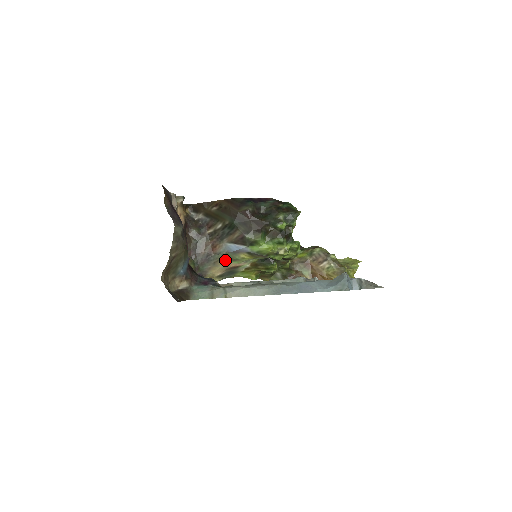
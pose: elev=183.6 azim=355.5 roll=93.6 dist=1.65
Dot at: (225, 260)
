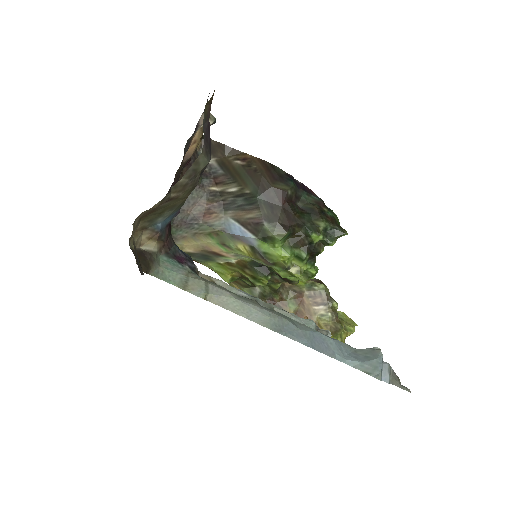
Dot at: (212, 238)
